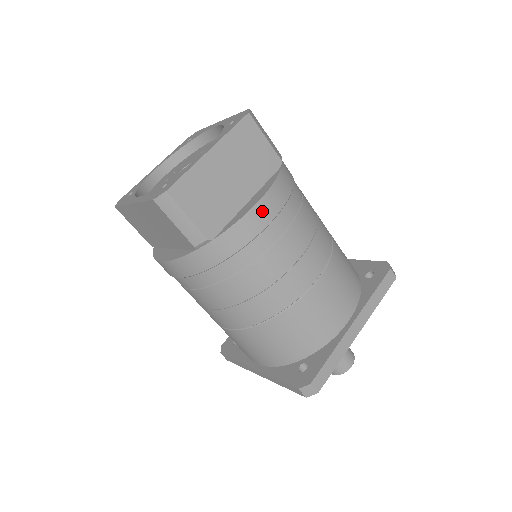
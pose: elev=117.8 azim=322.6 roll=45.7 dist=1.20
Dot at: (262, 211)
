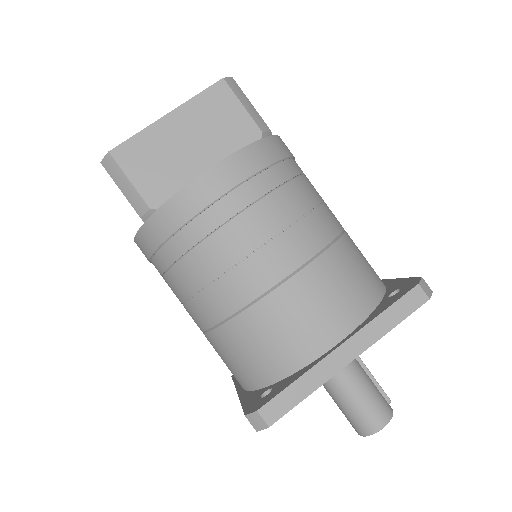
Dot at: (213, 180)
